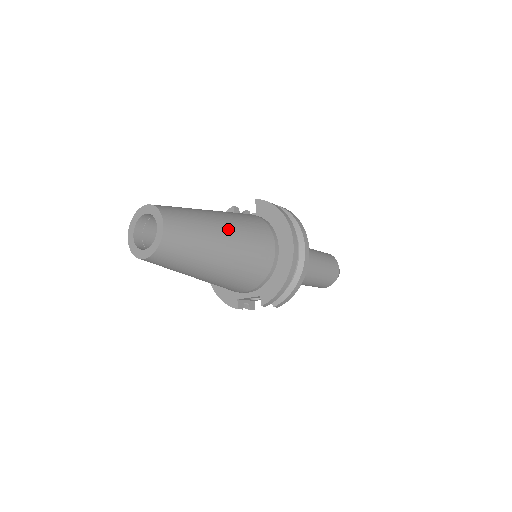
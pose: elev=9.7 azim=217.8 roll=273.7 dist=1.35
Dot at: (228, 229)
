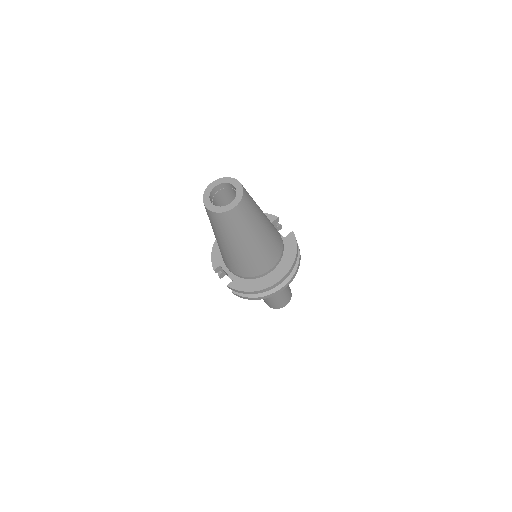
Dot at: (261, 238)
